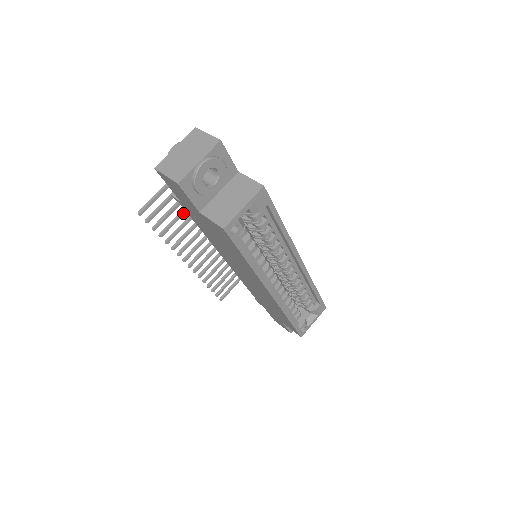
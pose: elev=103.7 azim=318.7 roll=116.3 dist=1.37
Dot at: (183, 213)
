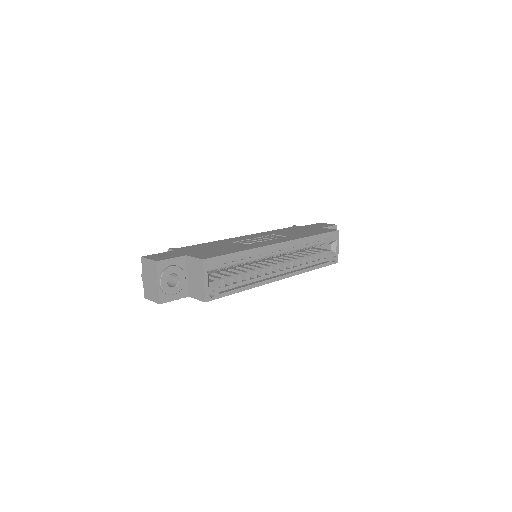
Dot at: occluded
